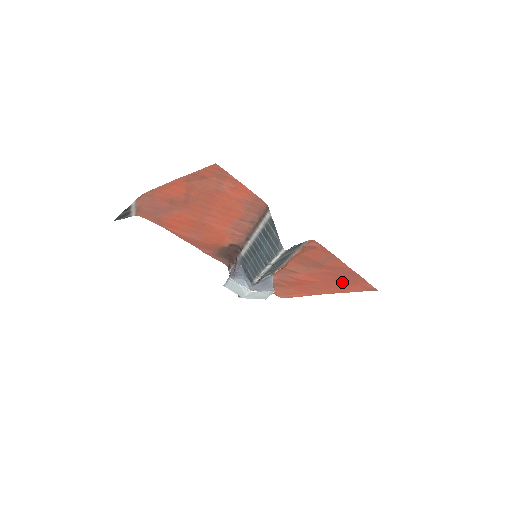
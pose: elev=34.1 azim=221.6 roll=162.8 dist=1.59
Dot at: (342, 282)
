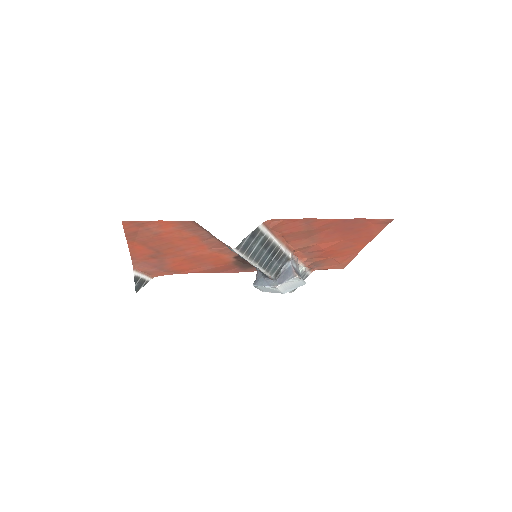
Dot at: (356, 231)
